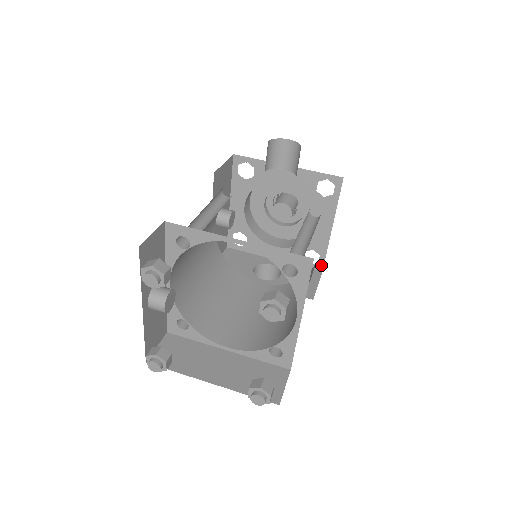
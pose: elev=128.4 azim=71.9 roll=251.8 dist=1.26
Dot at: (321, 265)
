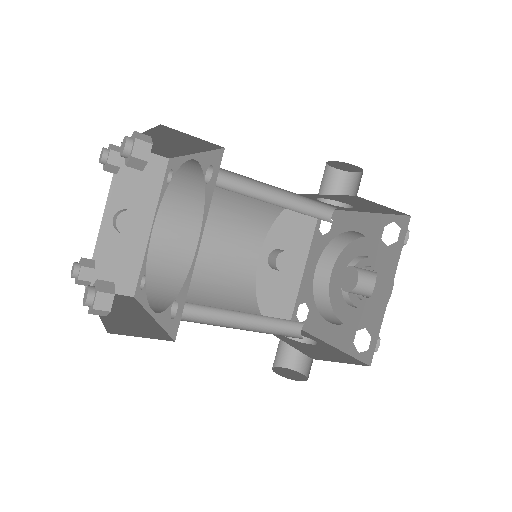
Dot at: (370, 354)
